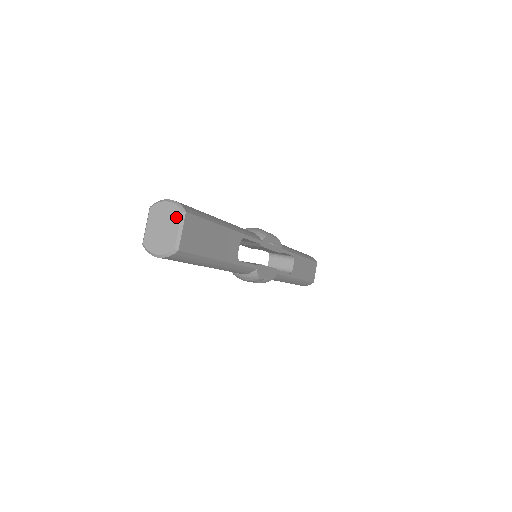
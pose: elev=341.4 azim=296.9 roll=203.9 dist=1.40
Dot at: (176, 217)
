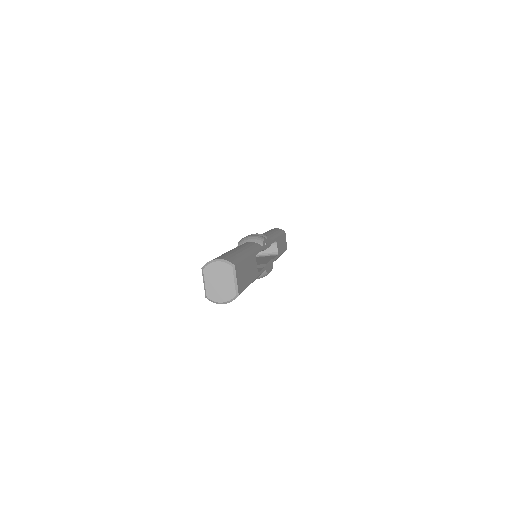
Dot at: (229, 272)
